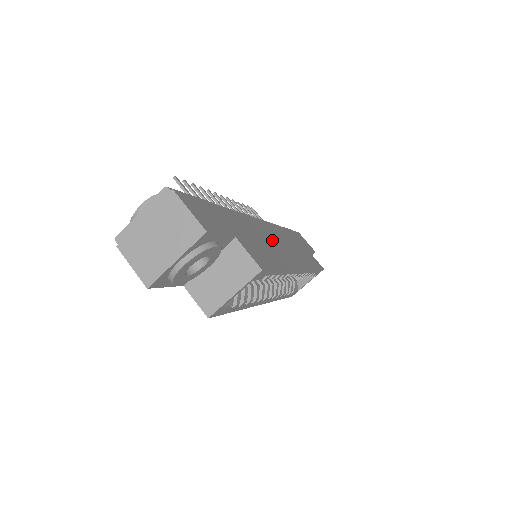
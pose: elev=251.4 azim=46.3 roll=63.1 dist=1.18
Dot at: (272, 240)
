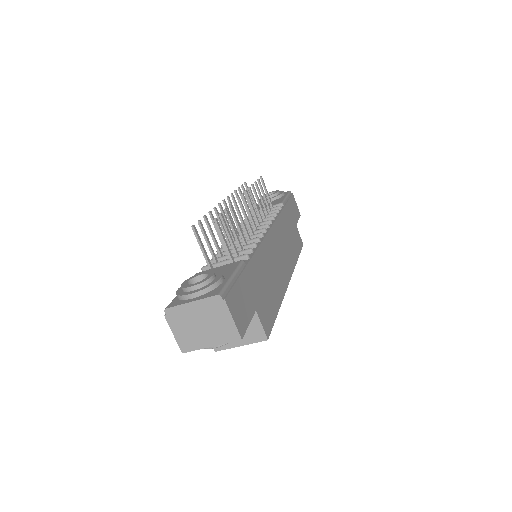
Dot at: (275, 260)
